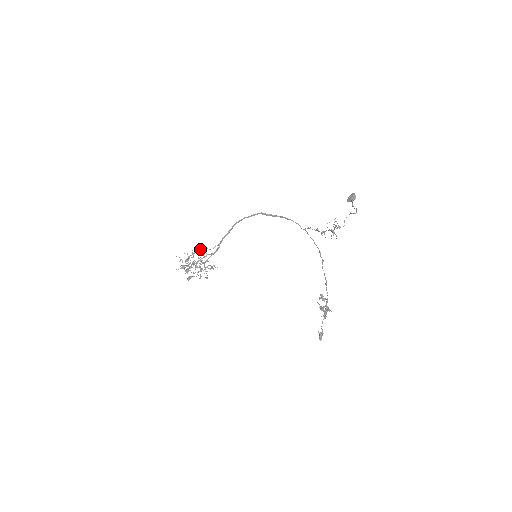
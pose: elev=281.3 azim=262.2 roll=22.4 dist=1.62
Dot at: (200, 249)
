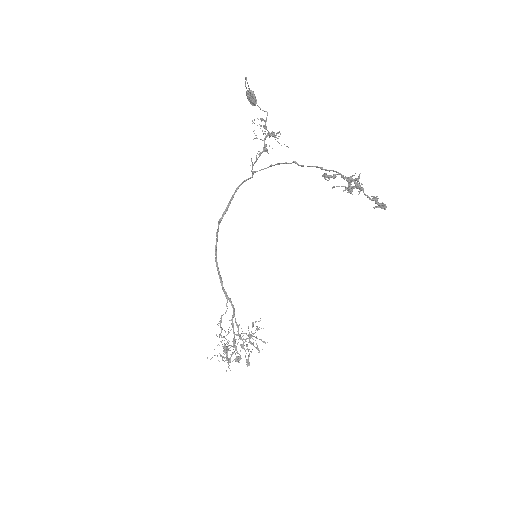
Dot at: occluded
